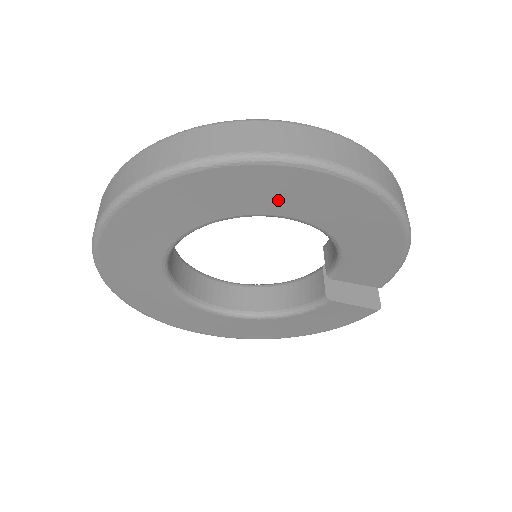
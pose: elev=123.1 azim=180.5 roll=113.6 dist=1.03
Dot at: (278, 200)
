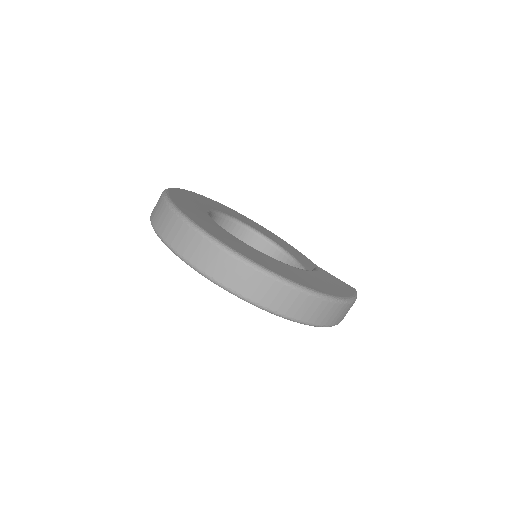
Dot at: occluded
